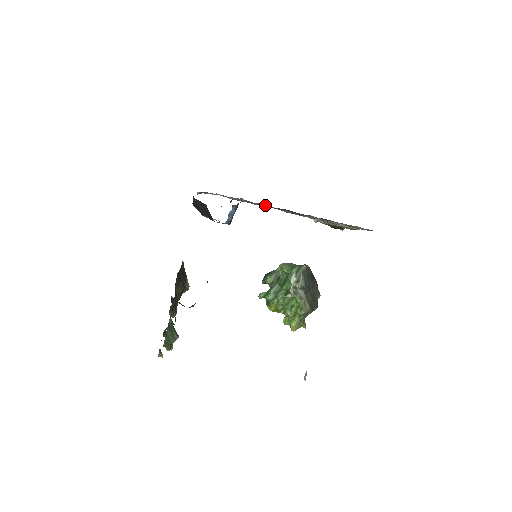
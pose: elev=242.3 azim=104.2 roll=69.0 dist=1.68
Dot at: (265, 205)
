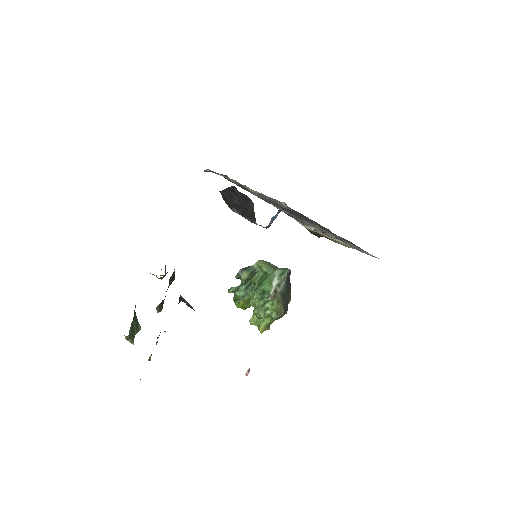
Dot at: occluded
